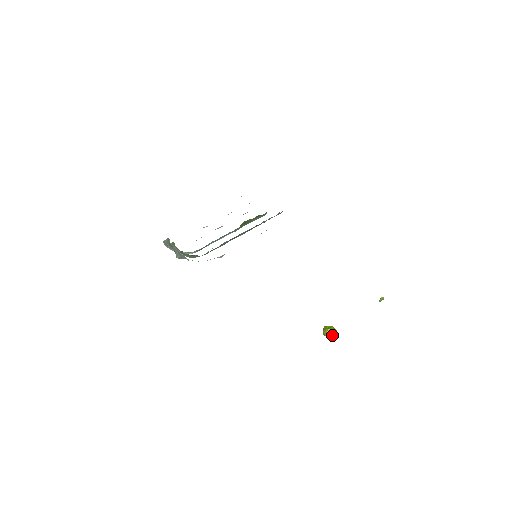
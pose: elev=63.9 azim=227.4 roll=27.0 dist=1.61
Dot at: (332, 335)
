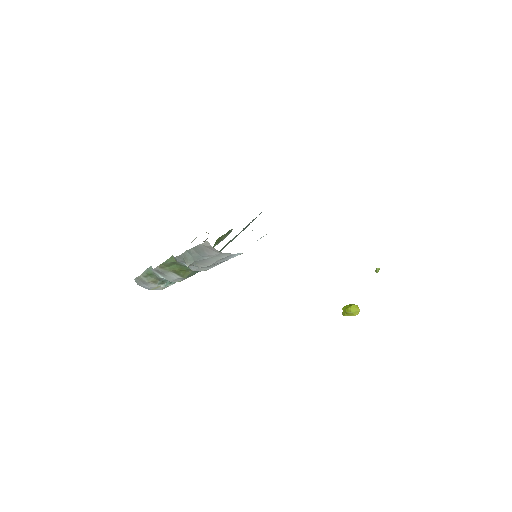
Dot at: (357, 310)
